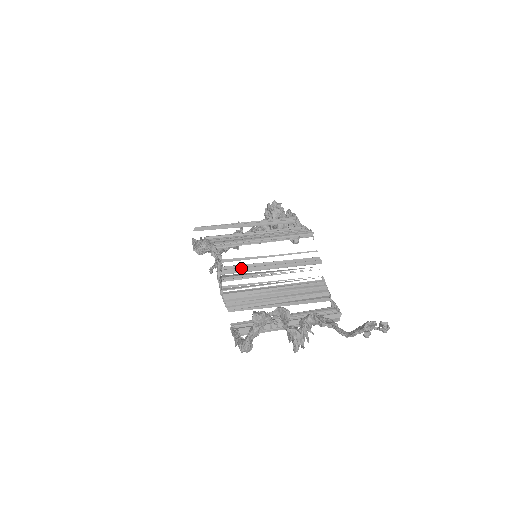
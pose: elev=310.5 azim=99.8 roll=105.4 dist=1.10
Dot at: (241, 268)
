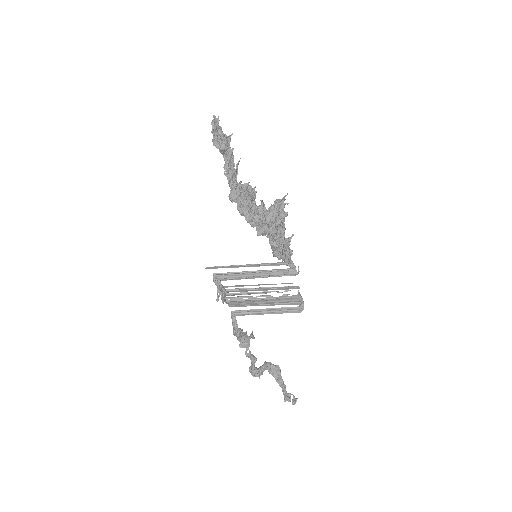
Dot at: (239, 291)
